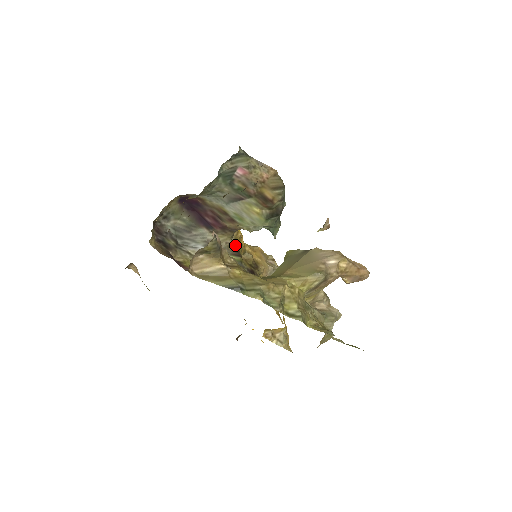
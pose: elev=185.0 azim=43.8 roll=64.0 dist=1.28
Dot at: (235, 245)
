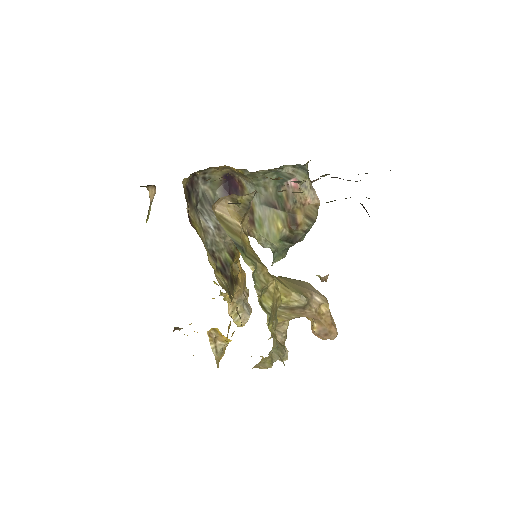
Dot at: (235, 249)
